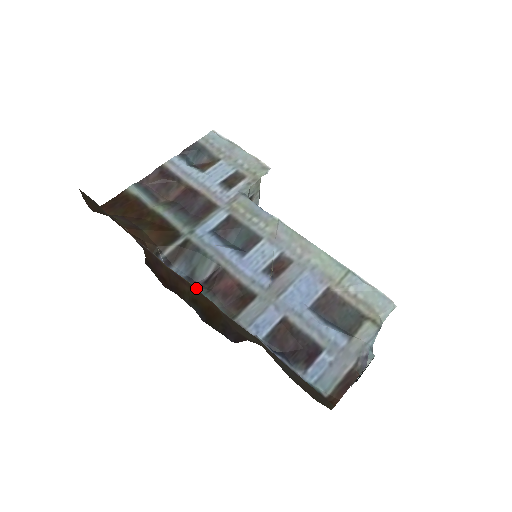
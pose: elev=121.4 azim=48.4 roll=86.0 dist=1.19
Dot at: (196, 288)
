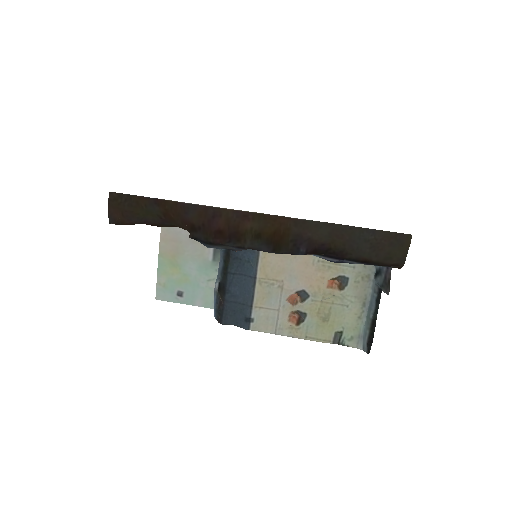
Dot at: (262, 215)
